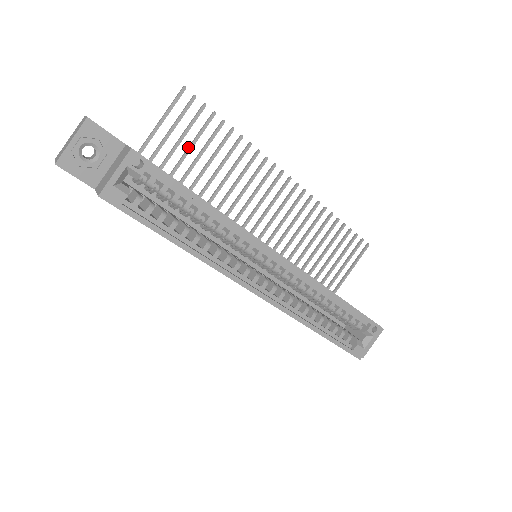
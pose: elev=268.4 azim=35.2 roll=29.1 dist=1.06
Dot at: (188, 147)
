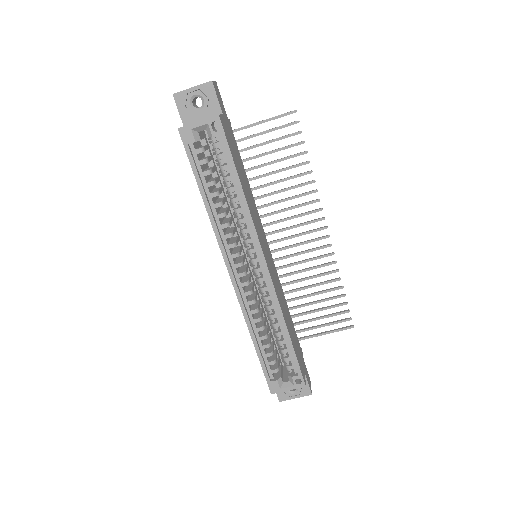
Dot at: (269, 151)
